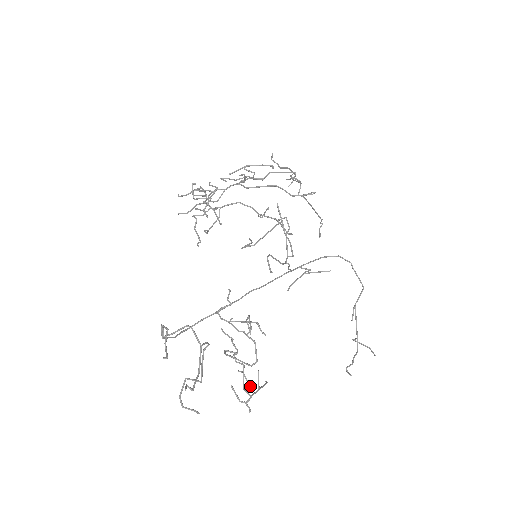
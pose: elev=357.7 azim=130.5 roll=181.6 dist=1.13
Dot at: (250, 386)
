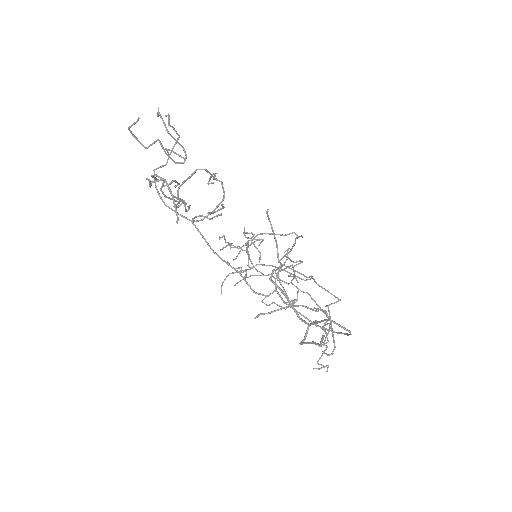
Dot at: (174, 181)
